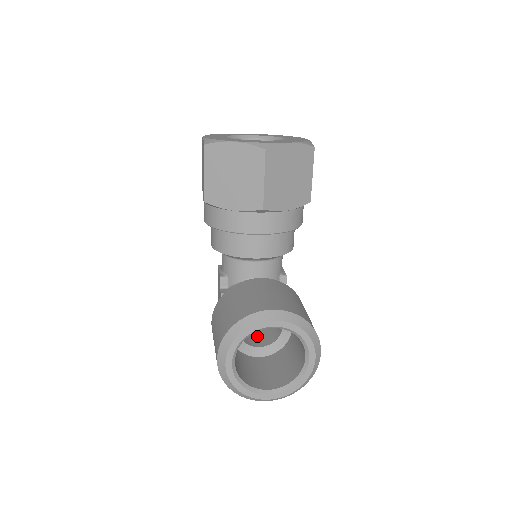
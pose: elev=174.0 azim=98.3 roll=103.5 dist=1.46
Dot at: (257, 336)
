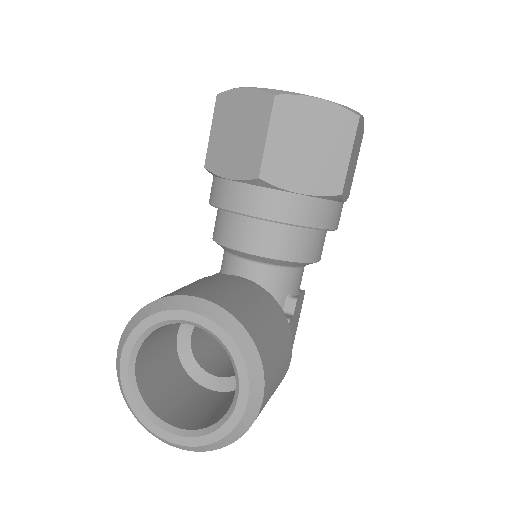
Dot at: (226, 365)
